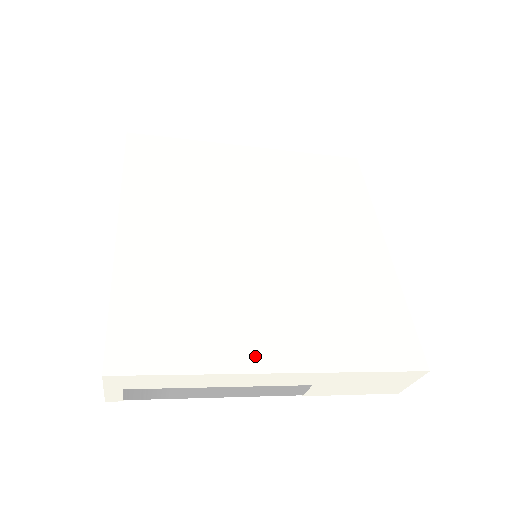
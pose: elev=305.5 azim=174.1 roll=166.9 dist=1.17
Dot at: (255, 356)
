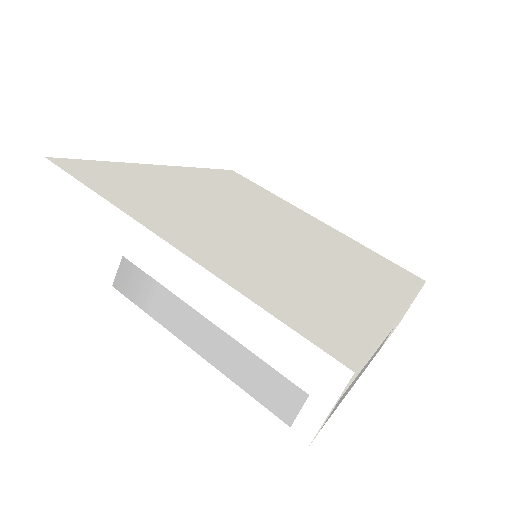
Dot at: (380, 307)
